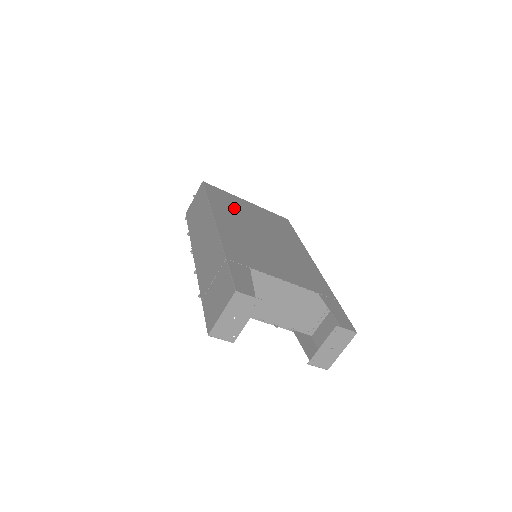
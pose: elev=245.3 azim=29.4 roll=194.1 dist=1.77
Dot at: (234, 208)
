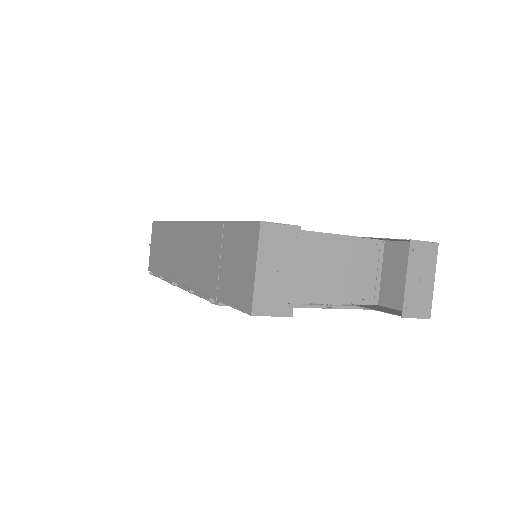
Dot at: occluded
